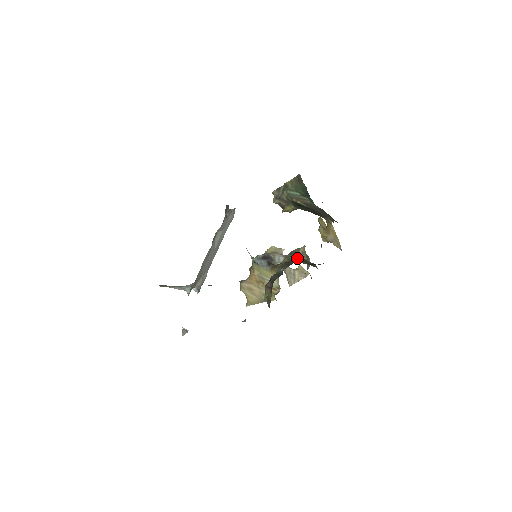
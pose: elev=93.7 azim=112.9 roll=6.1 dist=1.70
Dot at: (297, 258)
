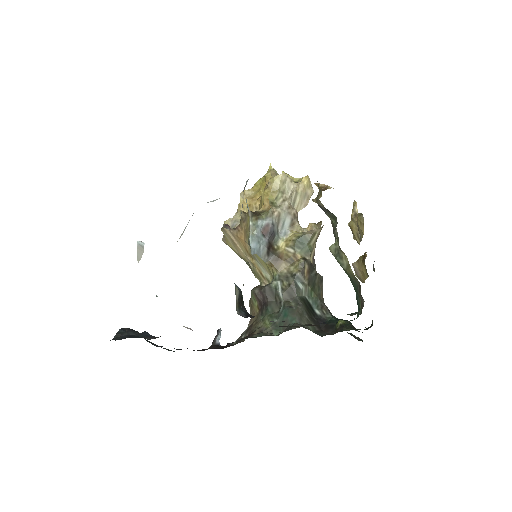
Dot at: (305, 278)
